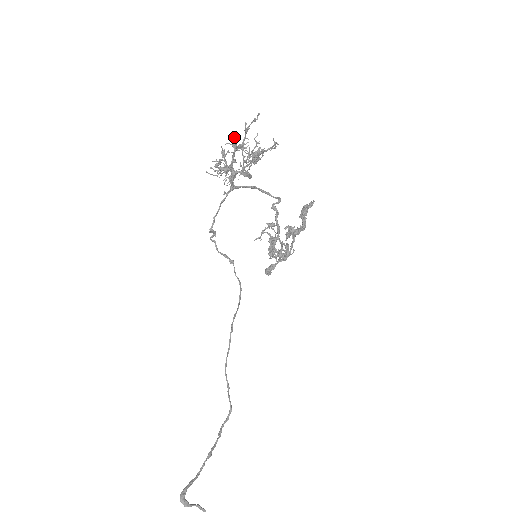
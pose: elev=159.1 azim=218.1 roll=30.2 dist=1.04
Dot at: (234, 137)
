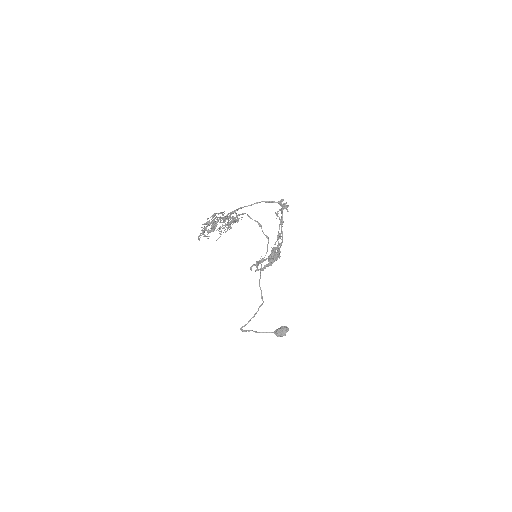
Dot at: occluded
